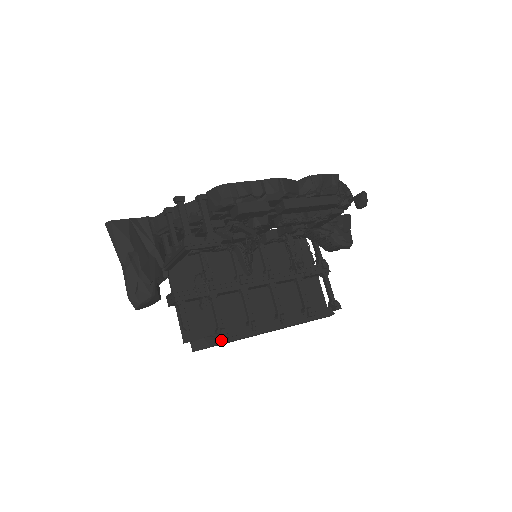
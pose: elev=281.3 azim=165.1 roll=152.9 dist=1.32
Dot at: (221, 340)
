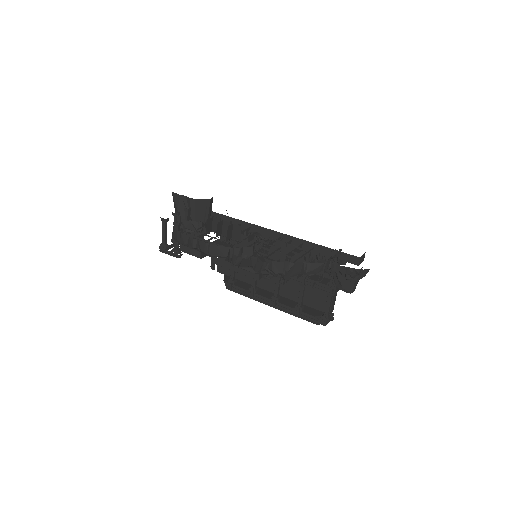
Dot at: (228, 287)
